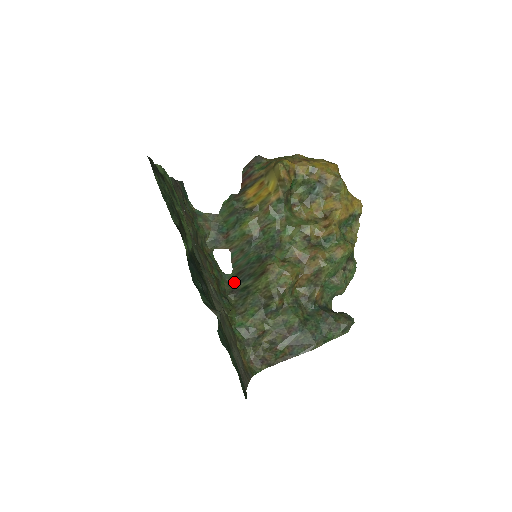
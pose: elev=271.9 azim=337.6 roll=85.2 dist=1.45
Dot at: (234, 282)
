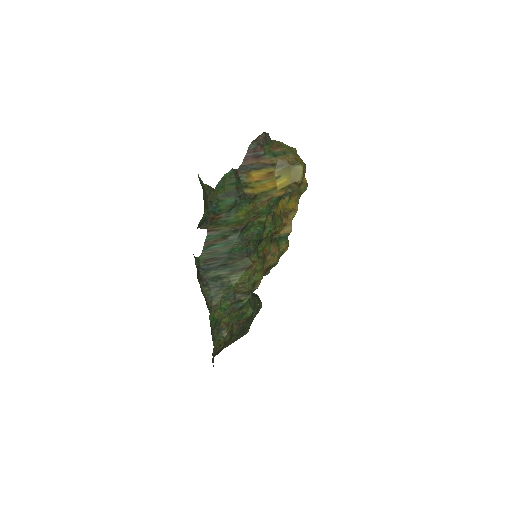
Dot at: (202, 268)
